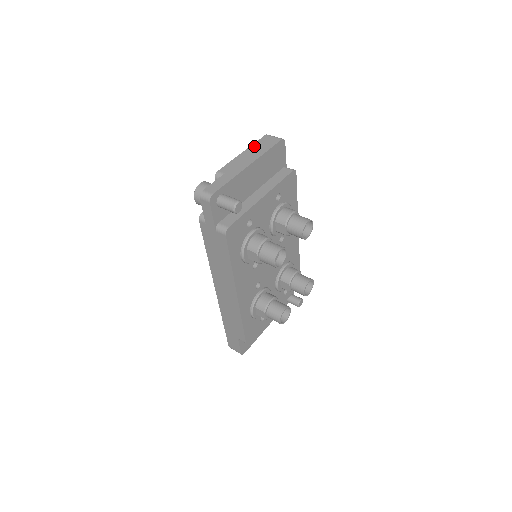
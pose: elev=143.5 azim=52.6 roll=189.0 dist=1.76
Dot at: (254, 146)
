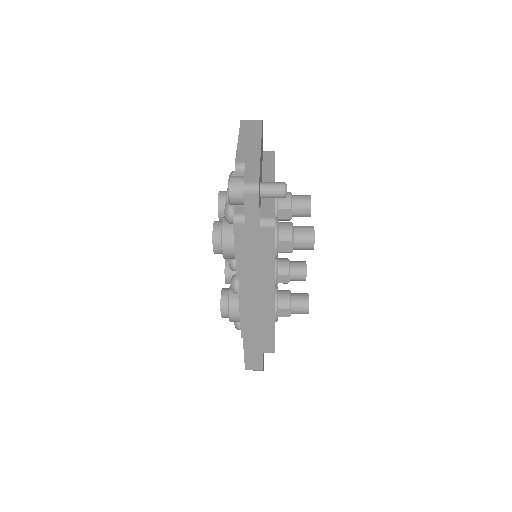
Dot at: (243, 132)
